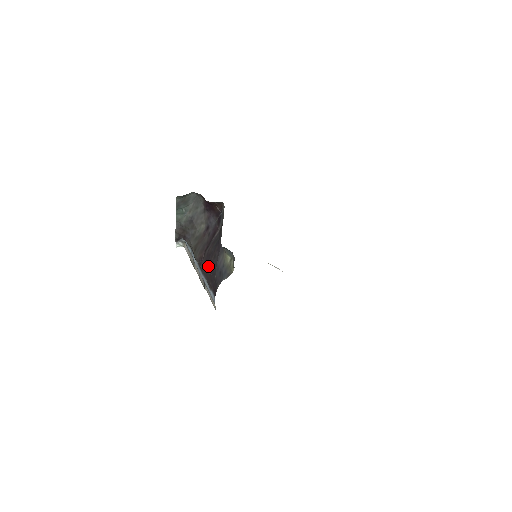
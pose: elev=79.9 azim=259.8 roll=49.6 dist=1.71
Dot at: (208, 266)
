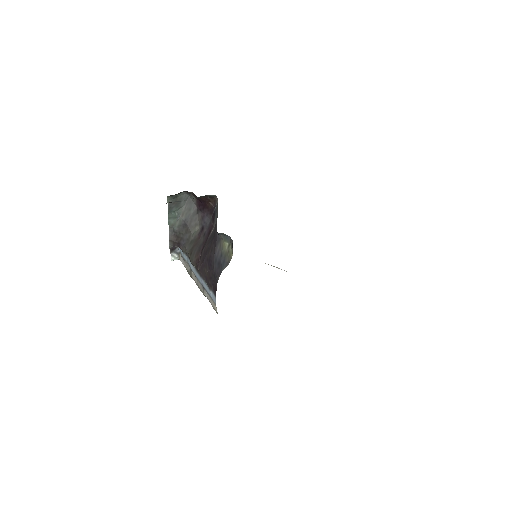
Dot at: (205, 264)
